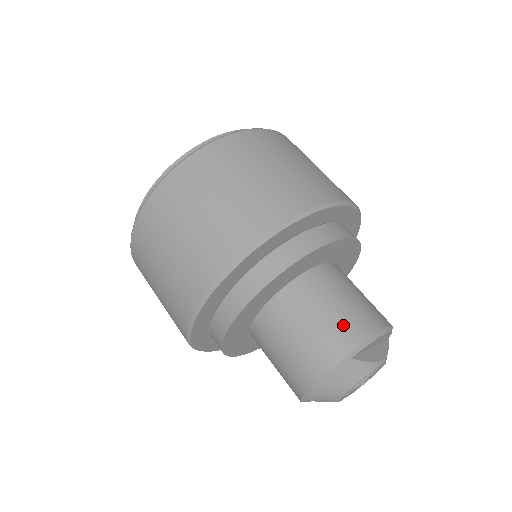
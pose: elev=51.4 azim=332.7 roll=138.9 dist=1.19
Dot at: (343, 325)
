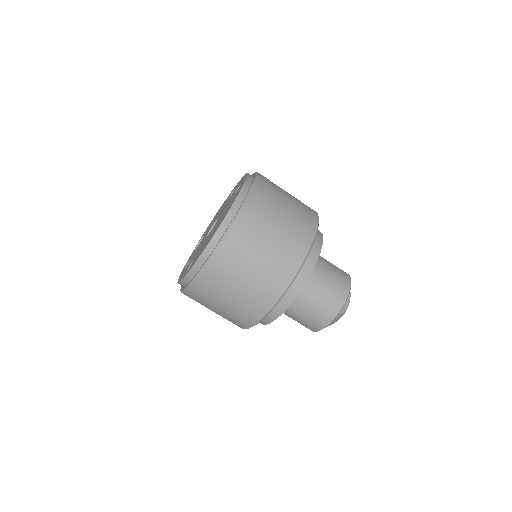
Dot at: (328, 305)
